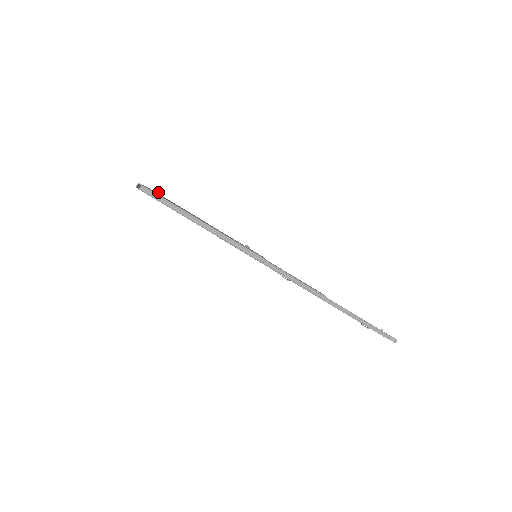
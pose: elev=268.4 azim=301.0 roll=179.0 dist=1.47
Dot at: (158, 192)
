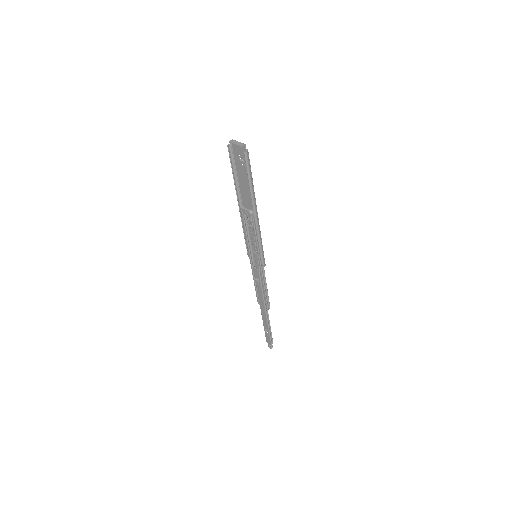
Dot at: (242, 158)
